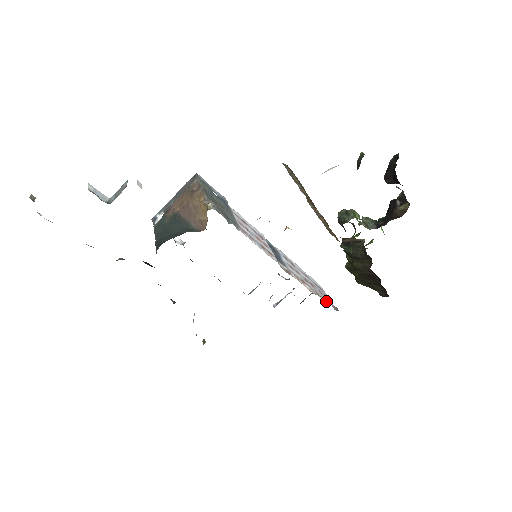
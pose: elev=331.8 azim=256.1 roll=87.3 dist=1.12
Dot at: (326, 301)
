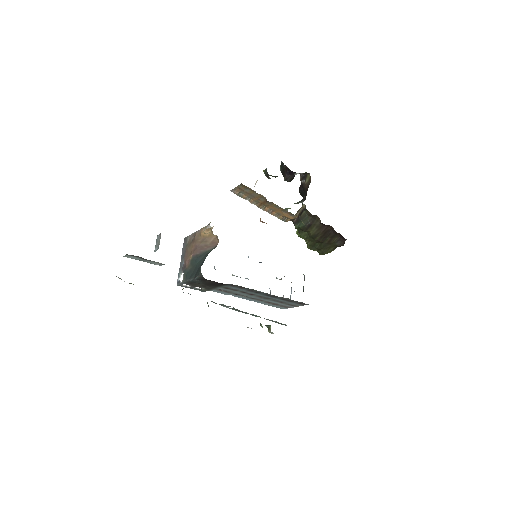
Dot at: occluded
